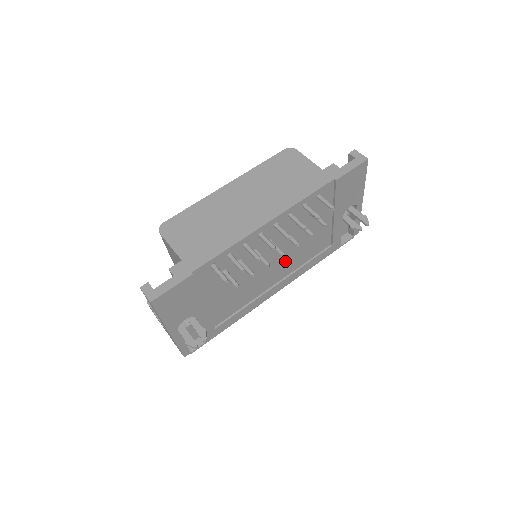
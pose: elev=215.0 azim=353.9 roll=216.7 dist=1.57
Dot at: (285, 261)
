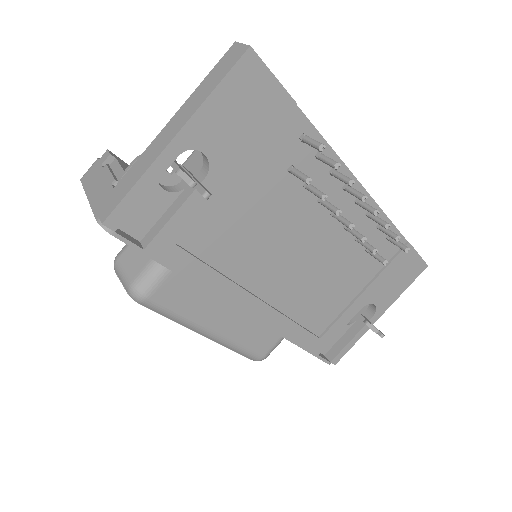
Dot at: (298, 277)
